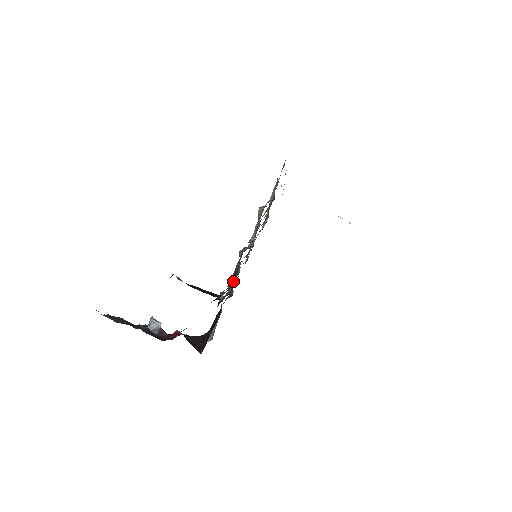
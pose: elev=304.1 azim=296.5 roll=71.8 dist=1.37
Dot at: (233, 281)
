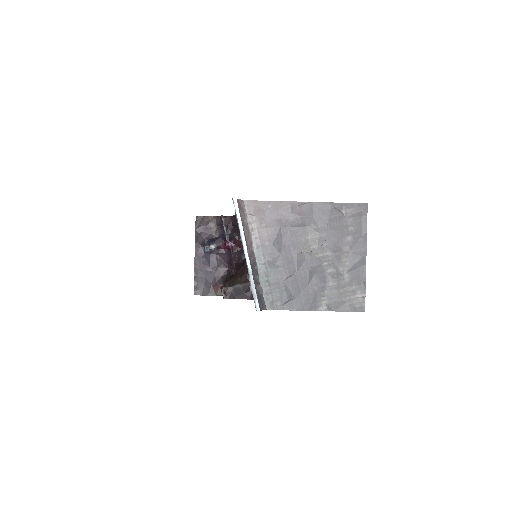
Dot at: occluded
